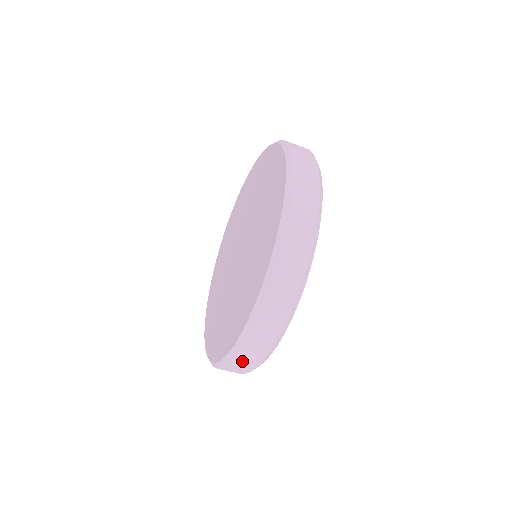
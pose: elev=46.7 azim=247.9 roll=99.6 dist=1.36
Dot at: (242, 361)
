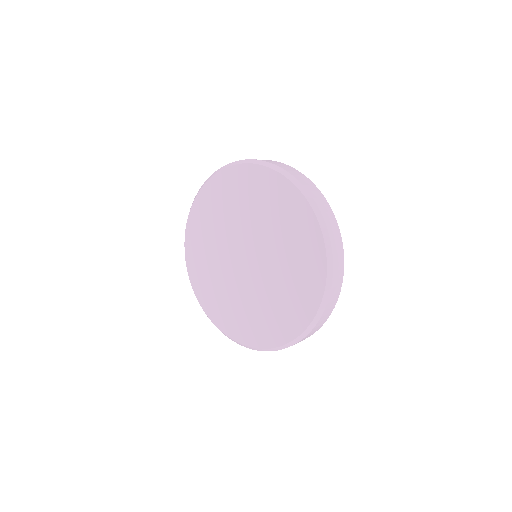
Dot at: occluded
